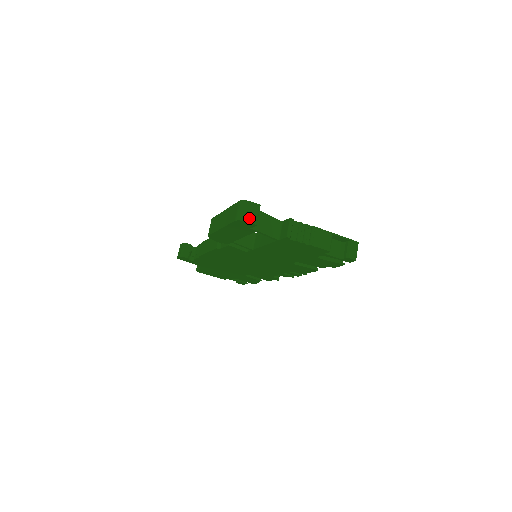
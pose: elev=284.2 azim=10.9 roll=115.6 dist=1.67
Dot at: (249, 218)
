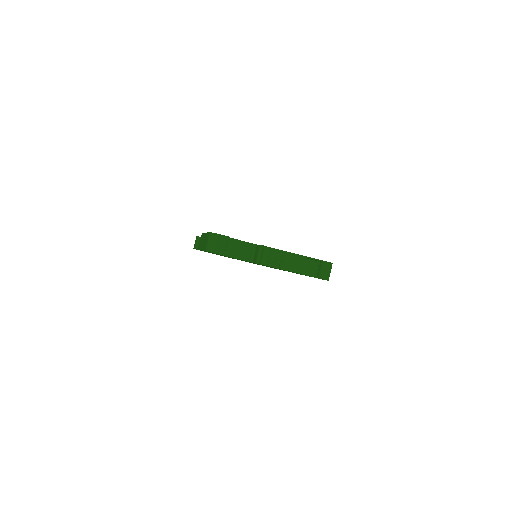
Dot at: (216, 250)
